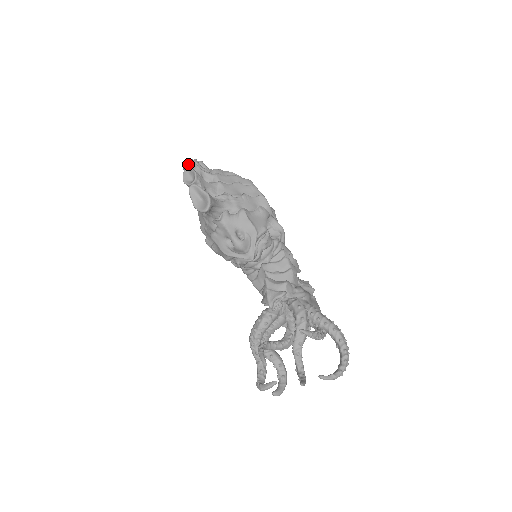
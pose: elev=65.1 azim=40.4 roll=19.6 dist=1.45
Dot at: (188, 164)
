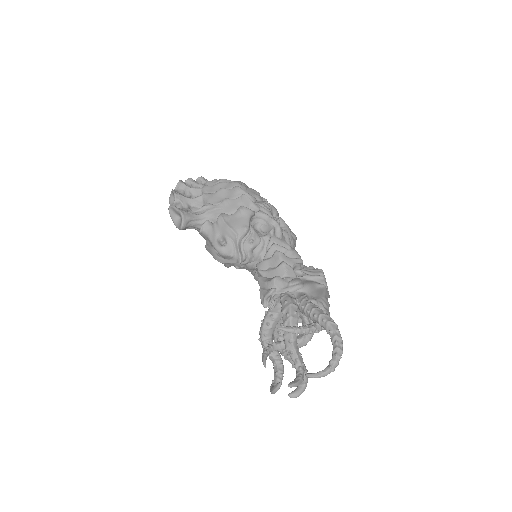
Dot at: occluded
